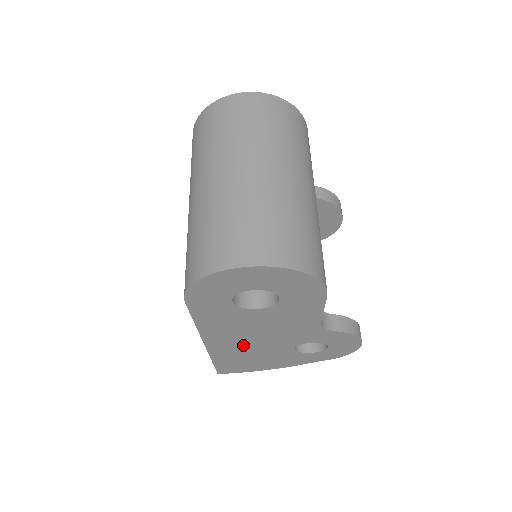
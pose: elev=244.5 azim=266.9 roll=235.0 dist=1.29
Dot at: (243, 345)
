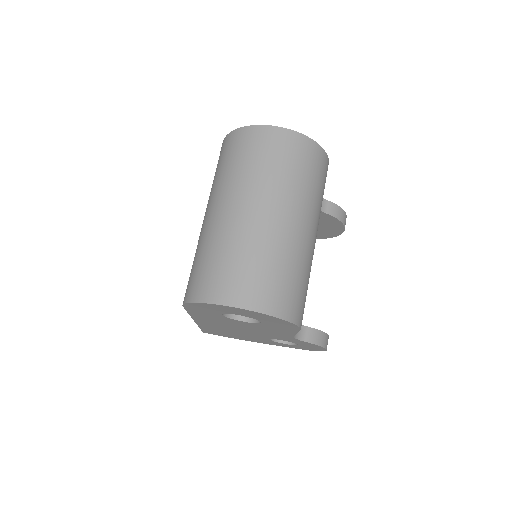
Dot at: (227, 329)
